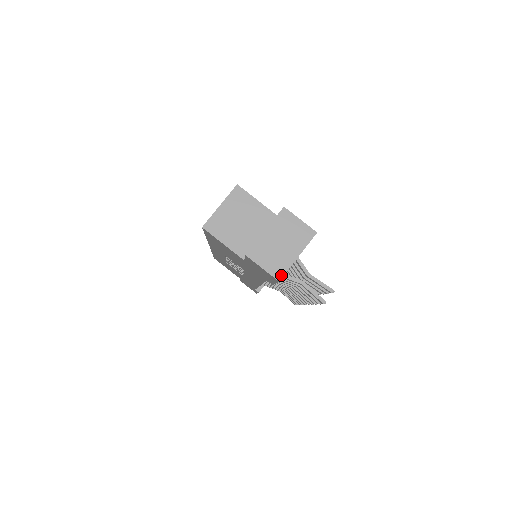
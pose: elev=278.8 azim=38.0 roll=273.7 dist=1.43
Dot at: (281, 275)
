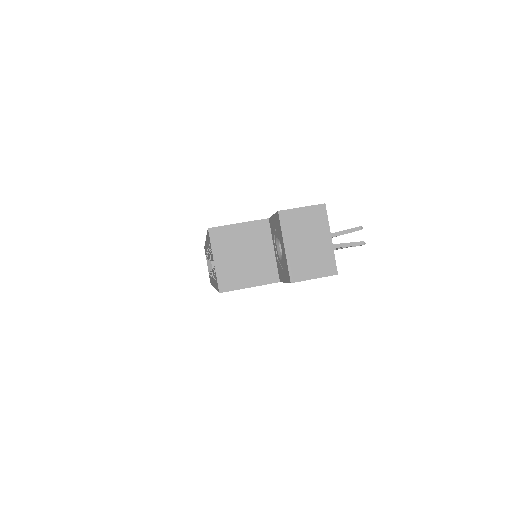
Dot at: (334, 268)
